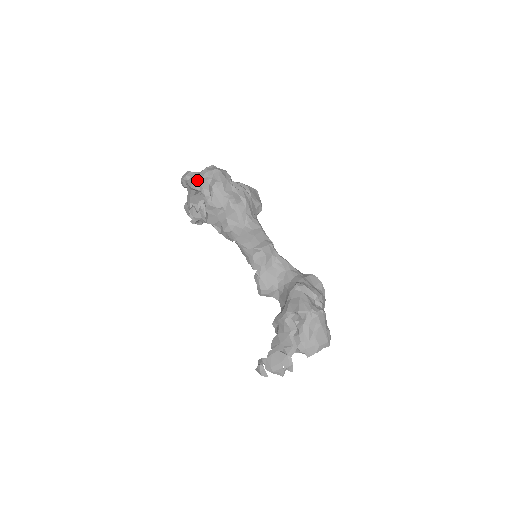
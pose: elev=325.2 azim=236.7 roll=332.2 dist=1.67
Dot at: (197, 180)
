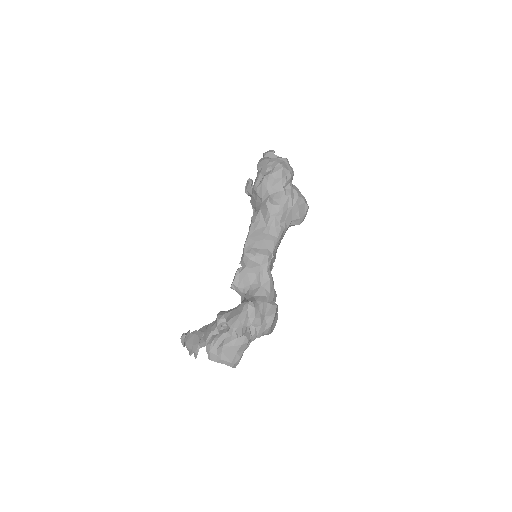
Dot at: (263, 162)
